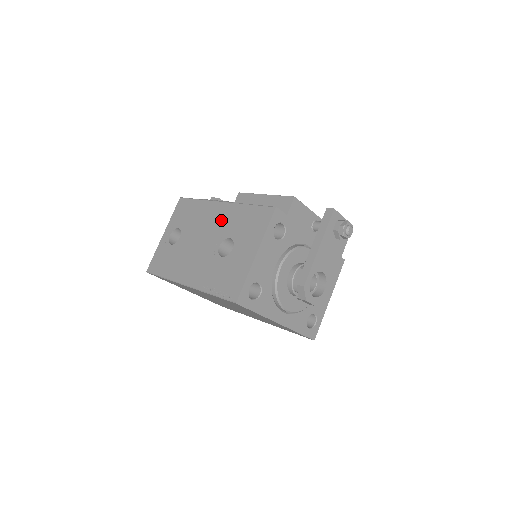
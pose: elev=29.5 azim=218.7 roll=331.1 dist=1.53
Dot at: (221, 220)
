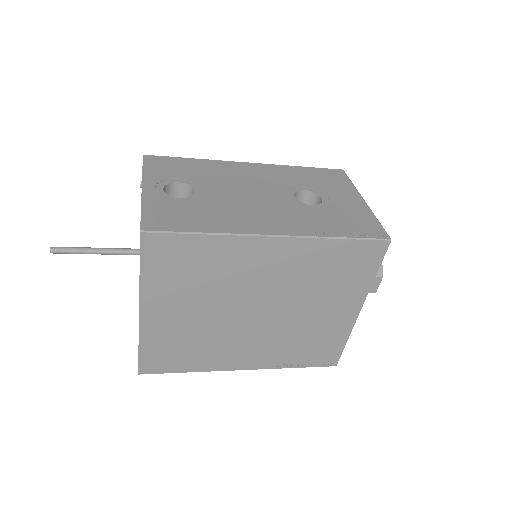
Dot at: (268, 176)
